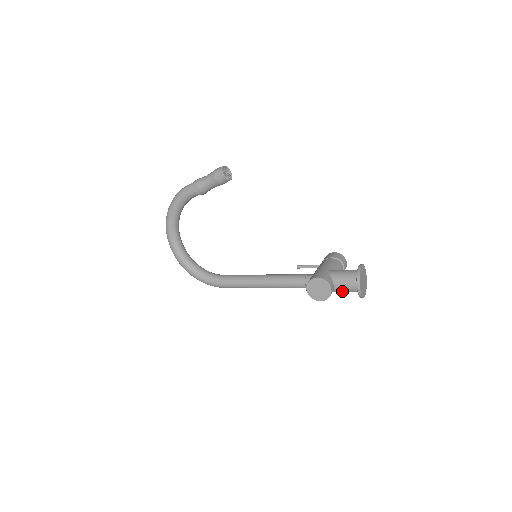
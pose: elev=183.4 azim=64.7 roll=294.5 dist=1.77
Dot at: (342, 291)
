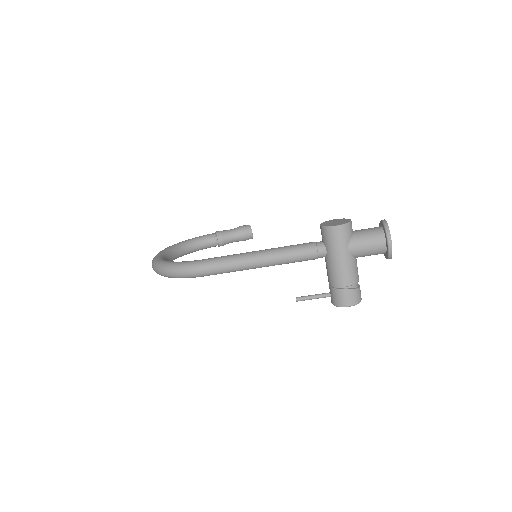
Dot at: (363, 236)
